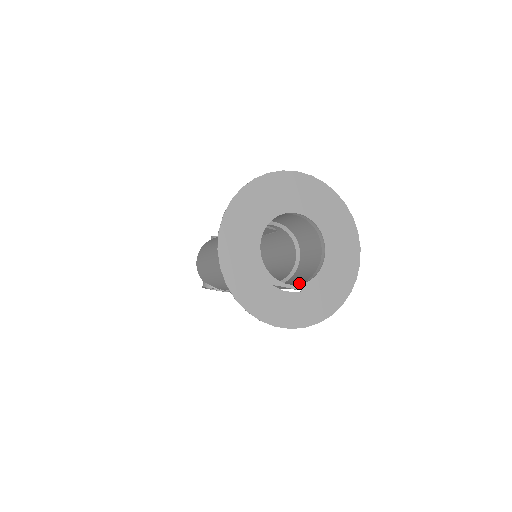
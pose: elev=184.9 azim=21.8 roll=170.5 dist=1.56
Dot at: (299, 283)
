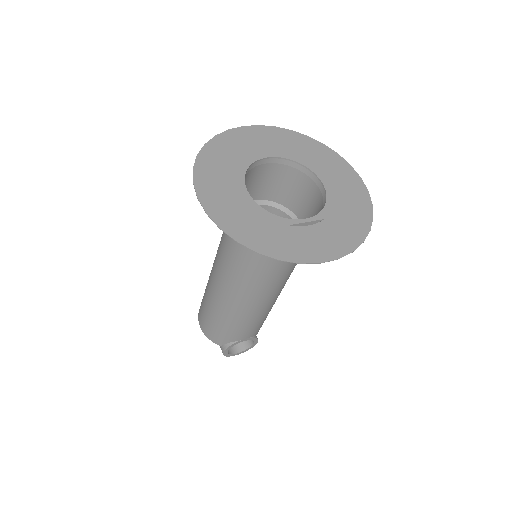
Dot at: occluded
